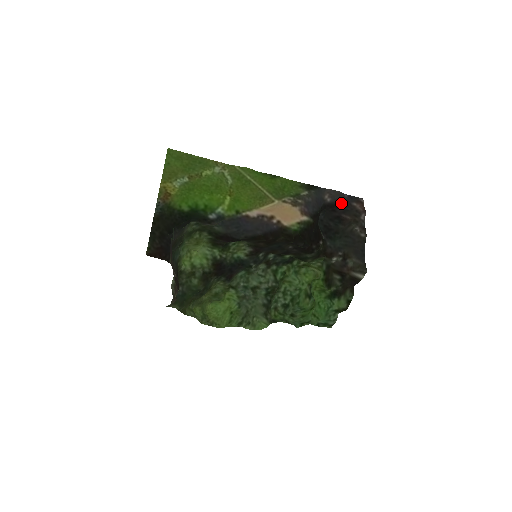
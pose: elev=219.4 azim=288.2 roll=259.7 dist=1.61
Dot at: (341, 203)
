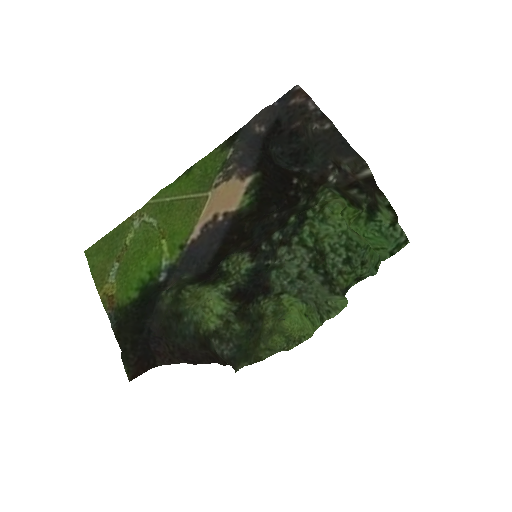
Dot at: (278, 117)
